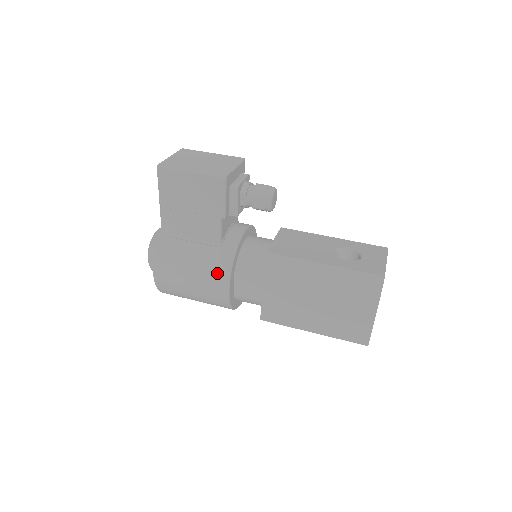
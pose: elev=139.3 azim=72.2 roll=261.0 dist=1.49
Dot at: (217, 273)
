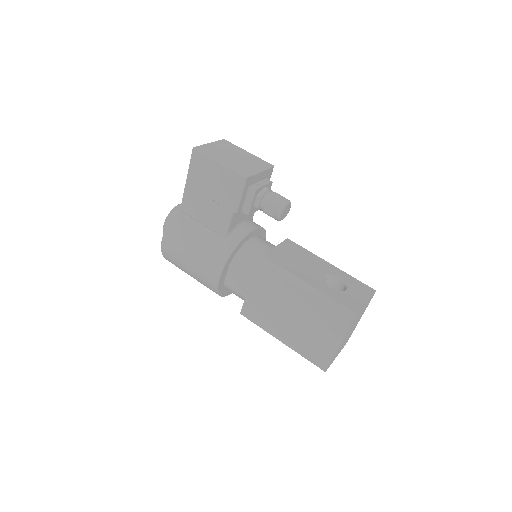
Dot at: (214, 259)
